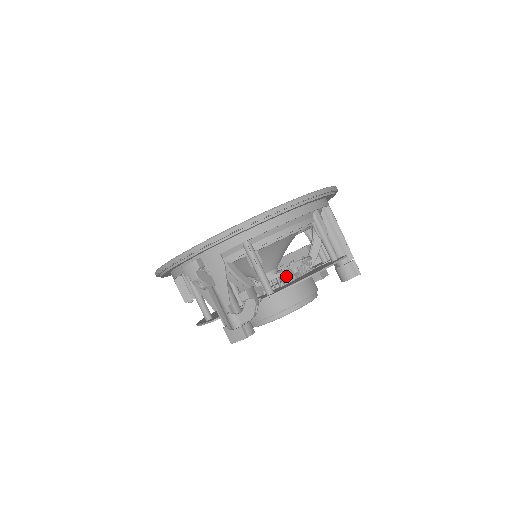
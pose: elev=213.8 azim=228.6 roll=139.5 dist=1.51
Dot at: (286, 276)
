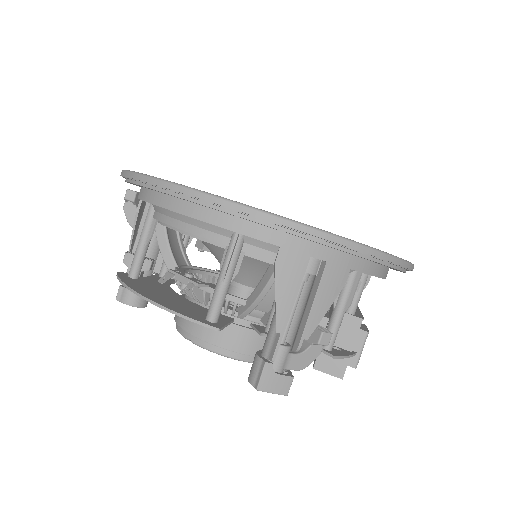
Dot at: occluded
